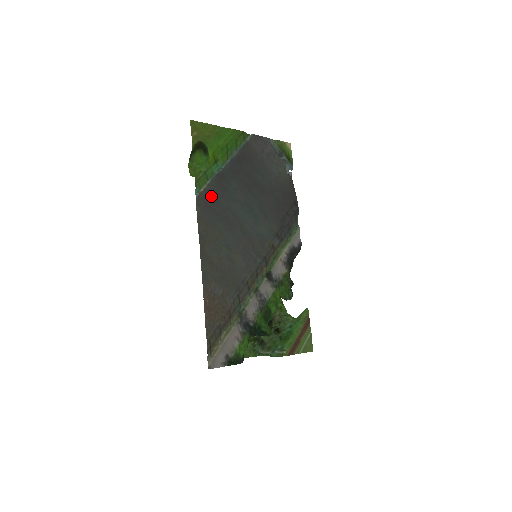
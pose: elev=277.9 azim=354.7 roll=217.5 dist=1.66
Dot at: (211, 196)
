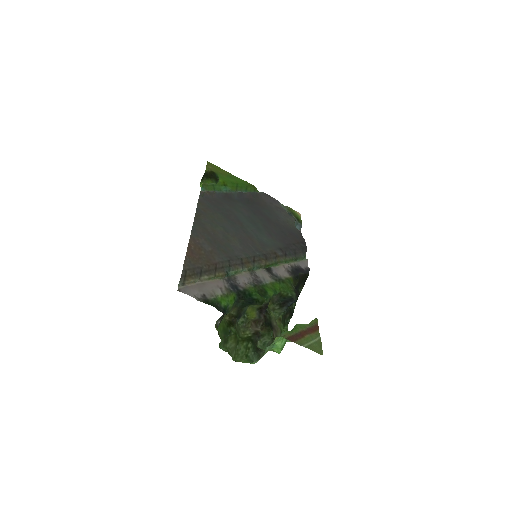
Dot at: (216, 200)
